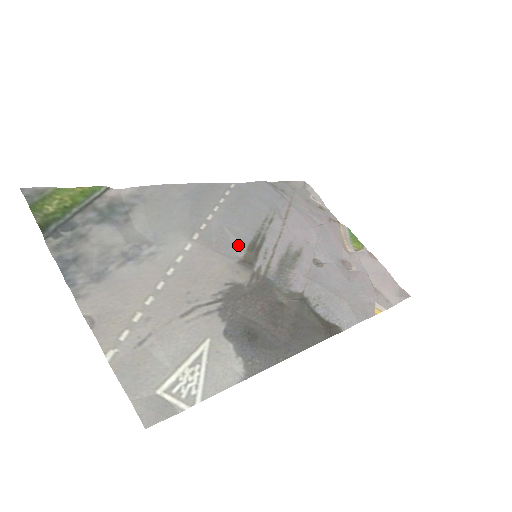
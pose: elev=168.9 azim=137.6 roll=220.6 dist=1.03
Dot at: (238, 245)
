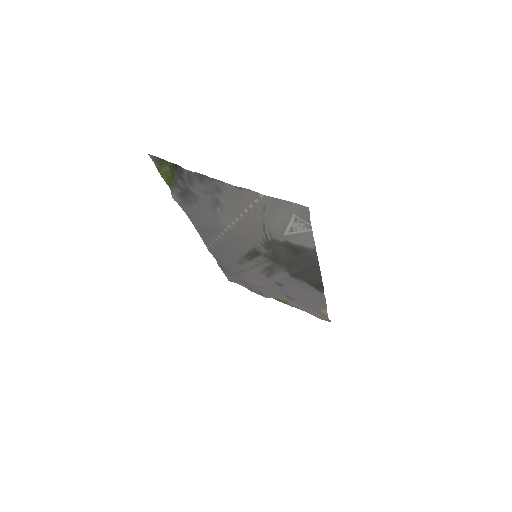
Dot at: (245, 248)
